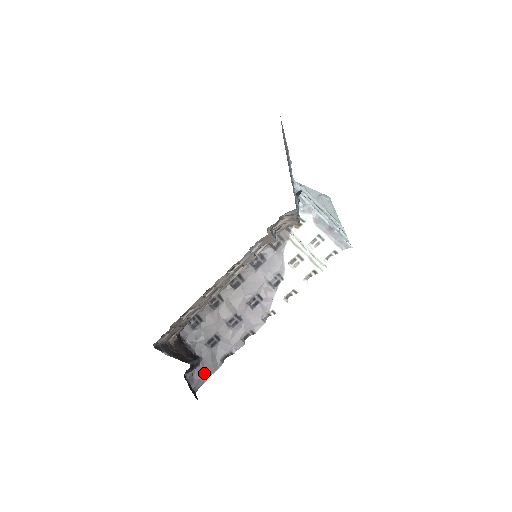
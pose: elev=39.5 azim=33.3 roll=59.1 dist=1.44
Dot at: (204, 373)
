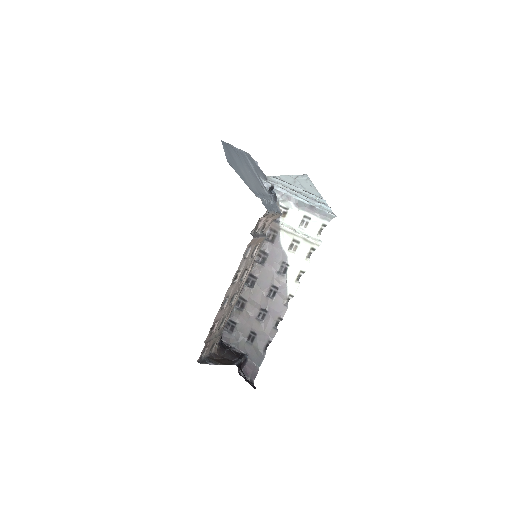
Dot at: (254, 365)
